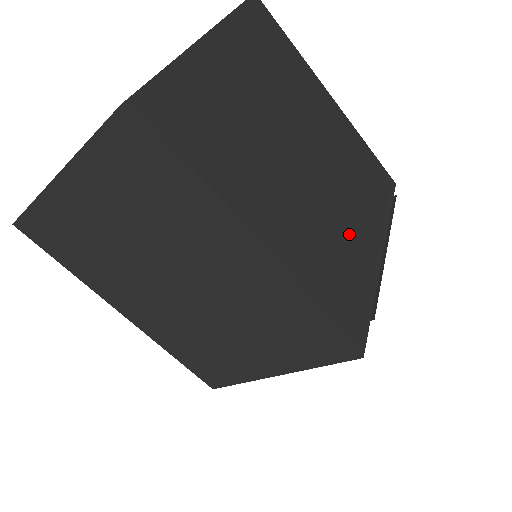
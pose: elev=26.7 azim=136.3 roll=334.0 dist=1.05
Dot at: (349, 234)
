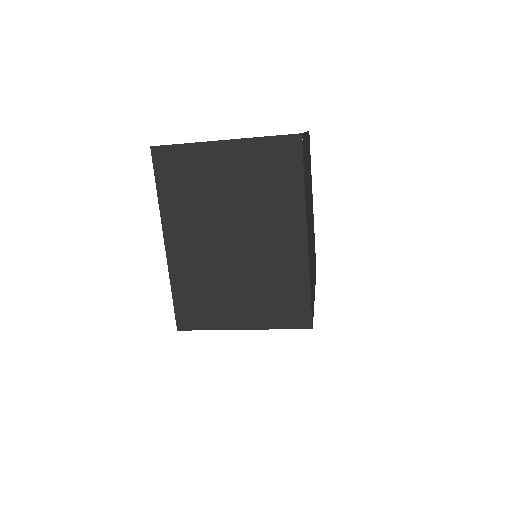
Dot at: occluded
